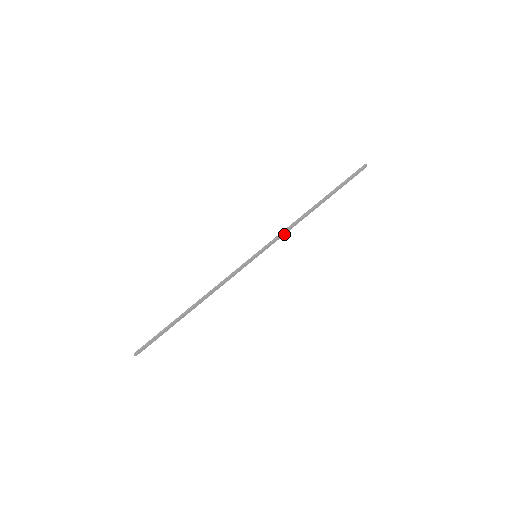
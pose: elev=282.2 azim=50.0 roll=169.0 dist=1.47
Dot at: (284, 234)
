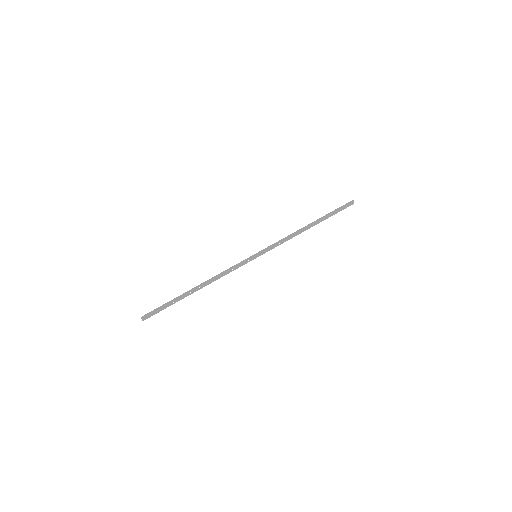
Dot at: (282, 243)
